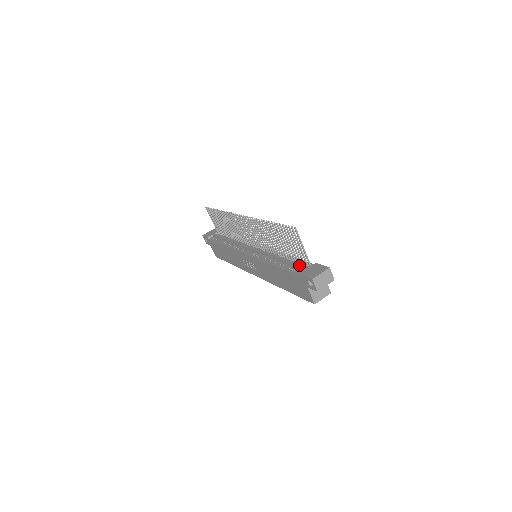
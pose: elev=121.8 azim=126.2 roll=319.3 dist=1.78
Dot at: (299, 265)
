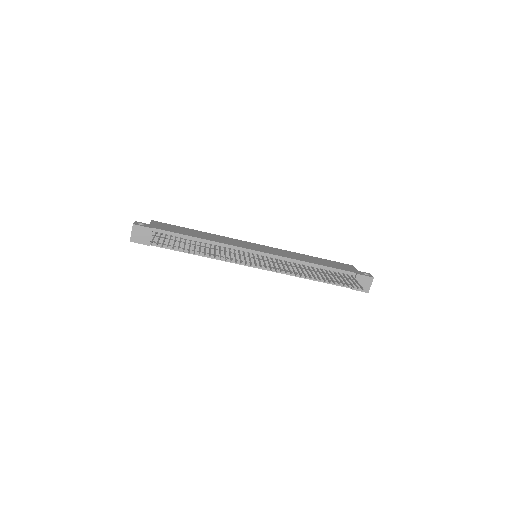
Dot at: occluded
